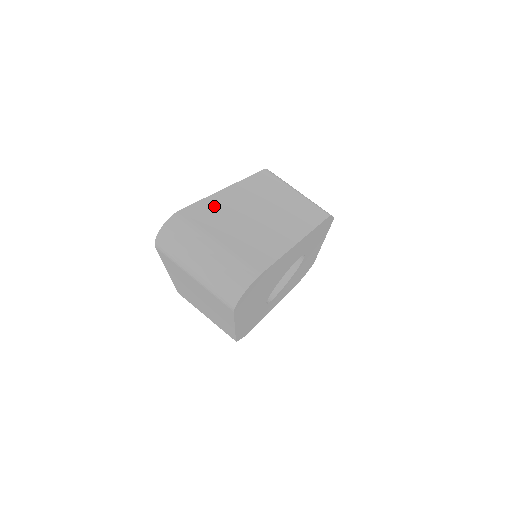
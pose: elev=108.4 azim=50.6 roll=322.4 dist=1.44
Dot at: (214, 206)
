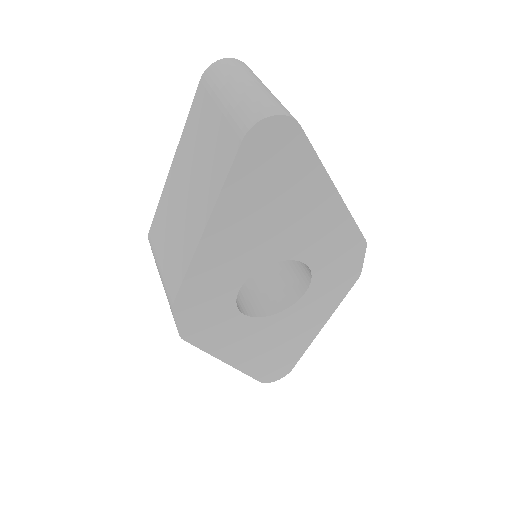
Dot at: occluded
